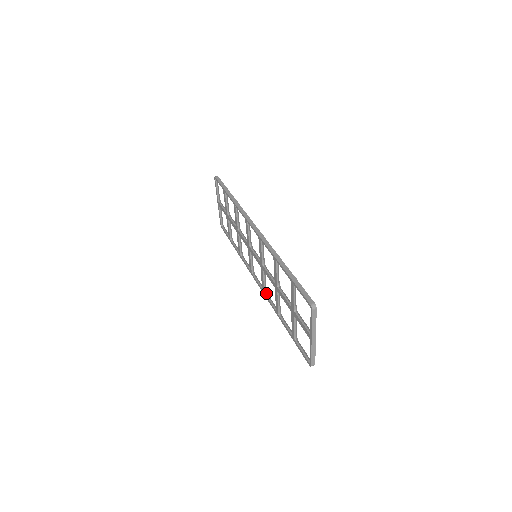
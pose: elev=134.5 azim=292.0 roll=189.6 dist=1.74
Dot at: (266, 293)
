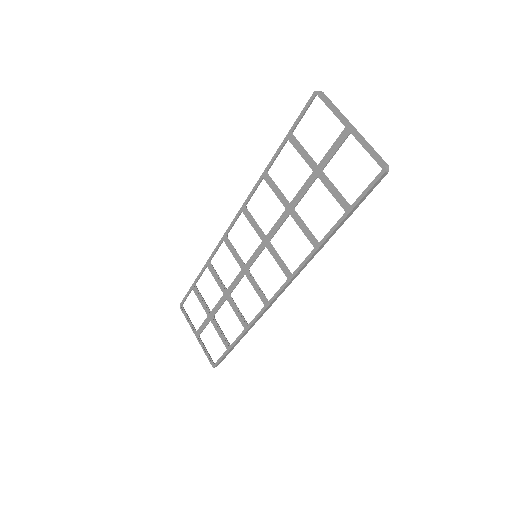
Dot at: (294, 274)
